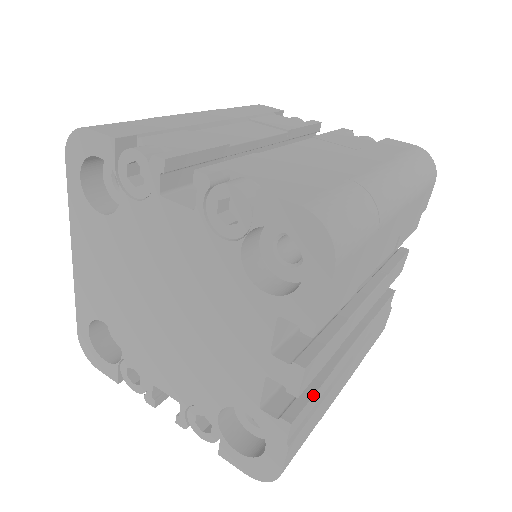
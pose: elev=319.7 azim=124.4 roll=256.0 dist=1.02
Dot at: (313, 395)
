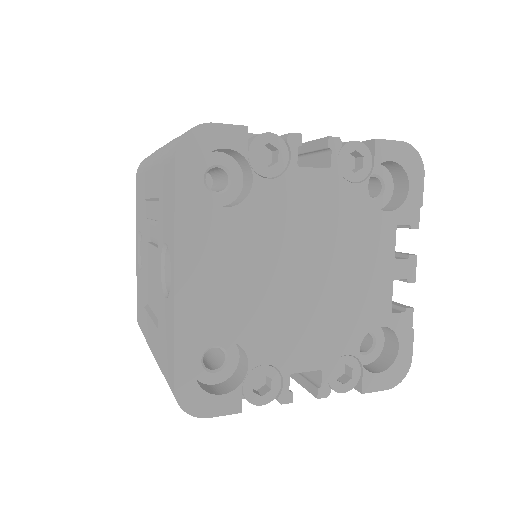
Dot at: occluded
